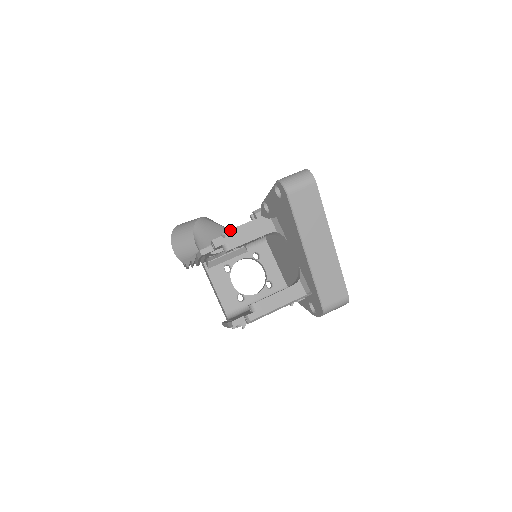
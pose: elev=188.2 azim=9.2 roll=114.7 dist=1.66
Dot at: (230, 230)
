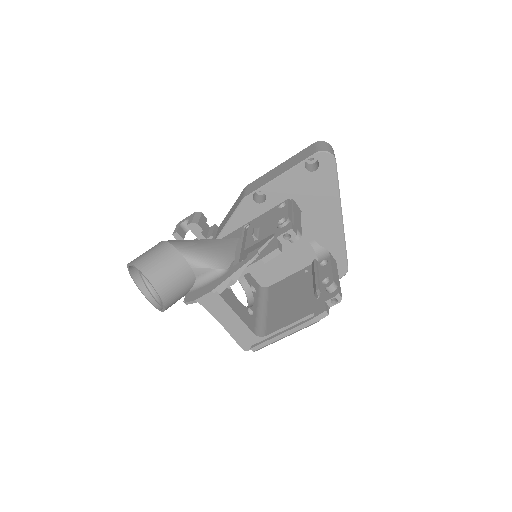
Dot at: (289, 216)
